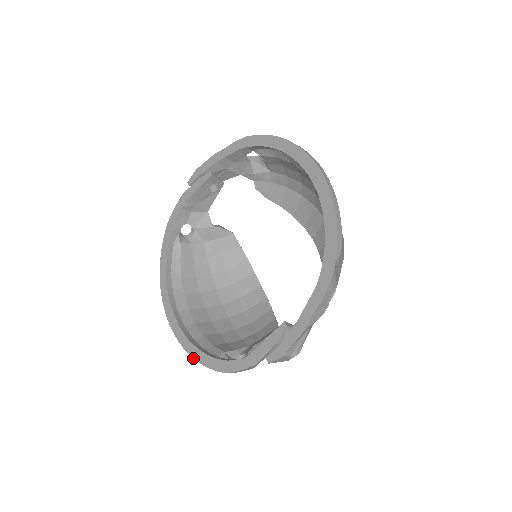
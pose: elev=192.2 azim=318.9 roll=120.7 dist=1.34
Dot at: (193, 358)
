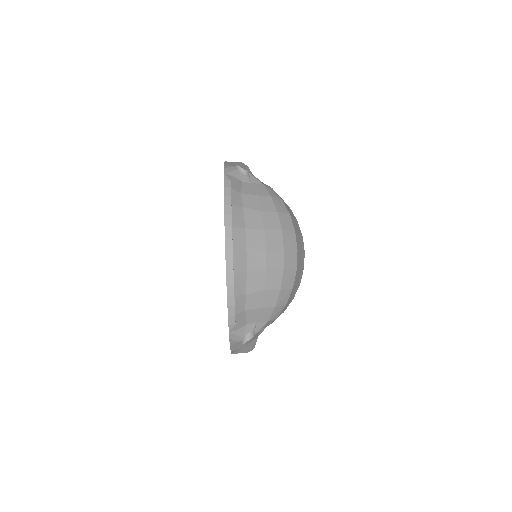
Dot at: occluded
